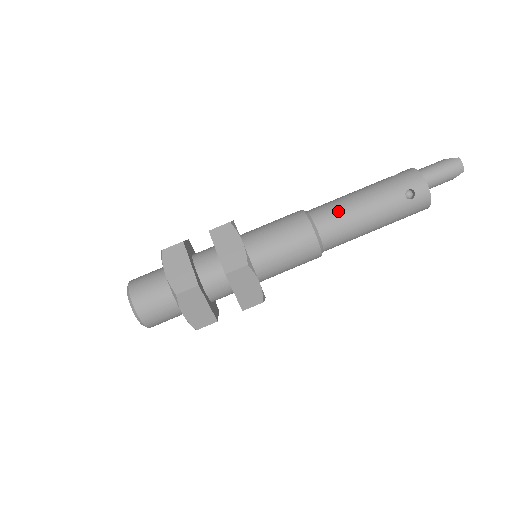
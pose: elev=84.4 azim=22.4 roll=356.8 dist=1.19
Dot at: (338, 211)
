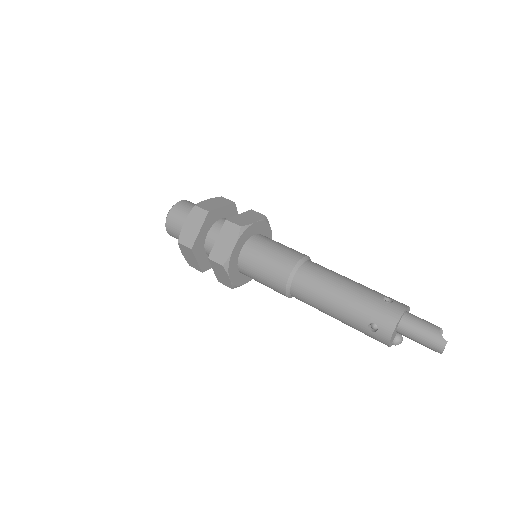
Dot at: (315, 286)
